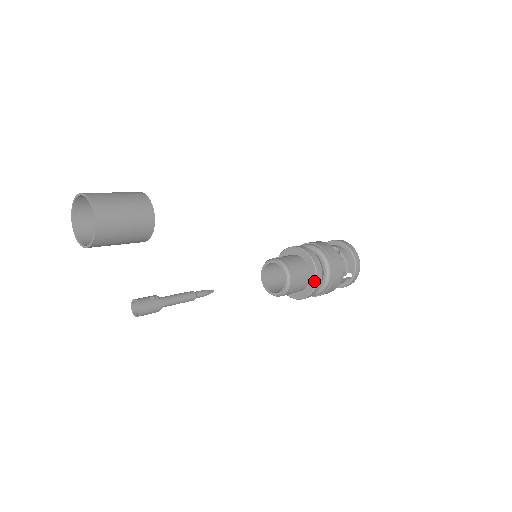
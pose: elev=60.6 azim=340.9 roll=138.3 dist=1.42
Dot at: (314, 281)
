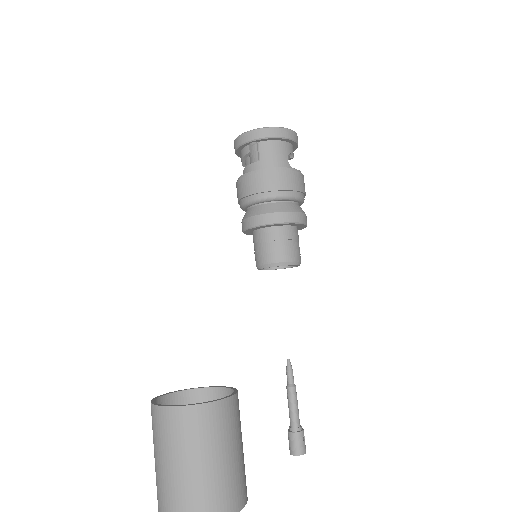
Dot at: occluded
